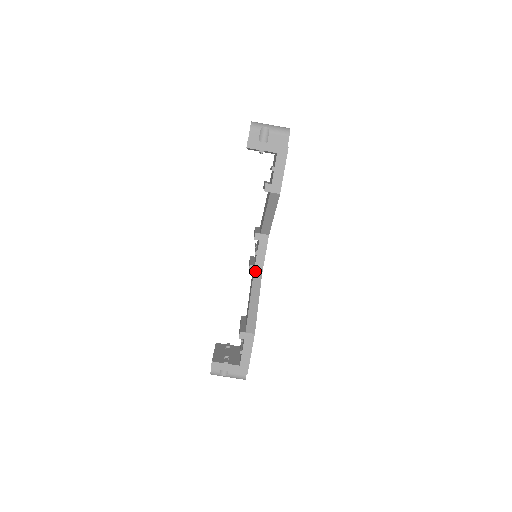
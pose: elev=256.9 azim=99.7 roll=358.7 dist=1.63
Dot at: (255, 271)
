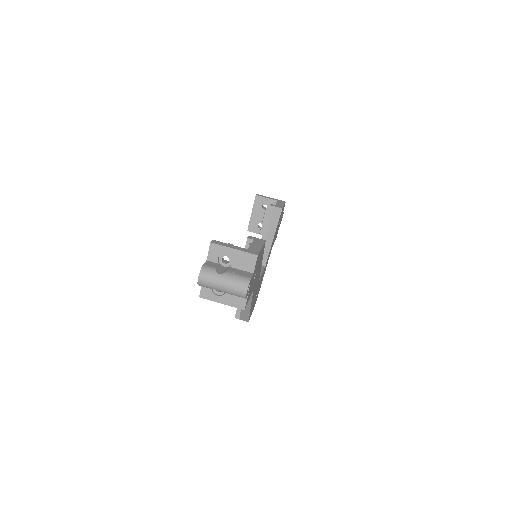
Dot at: occluded
